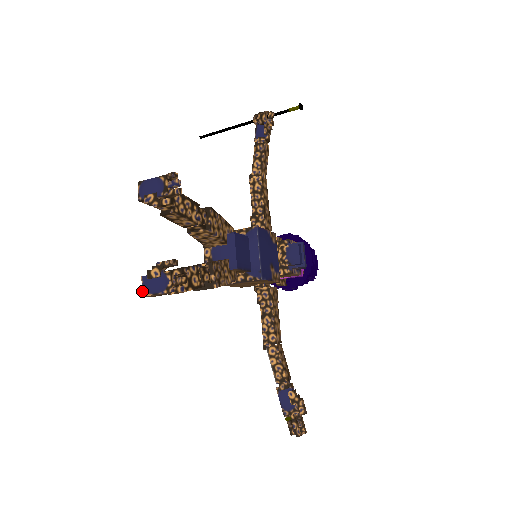
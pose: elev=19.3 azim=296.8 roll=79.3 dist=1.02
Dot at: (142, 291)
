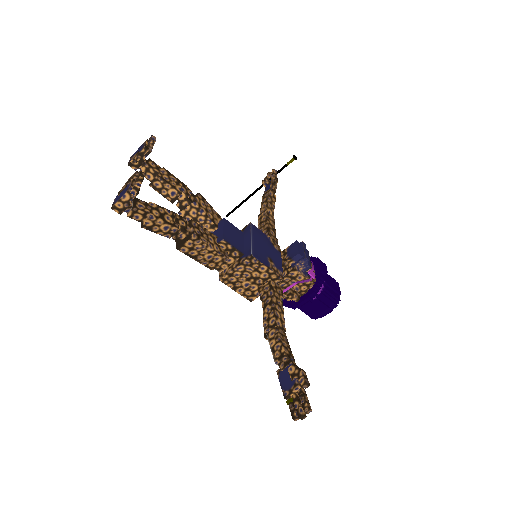
Dot at: (112, 205)
